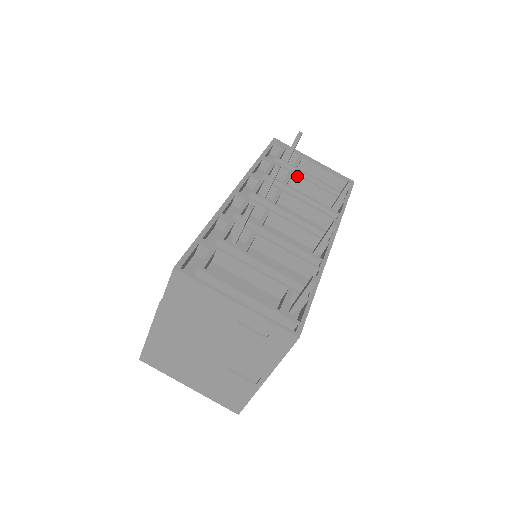
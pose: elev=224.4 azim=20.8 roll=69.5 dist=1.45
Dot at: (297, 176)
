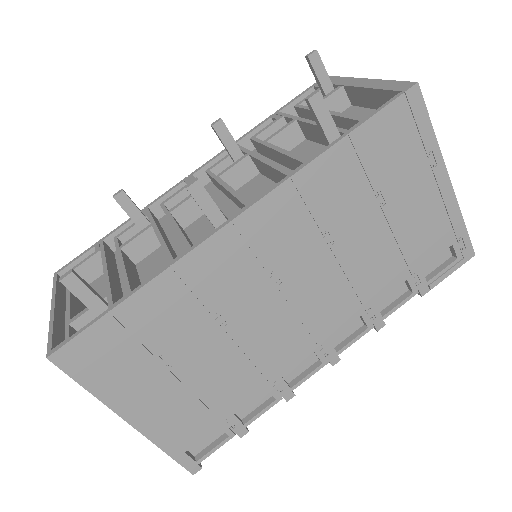
Dot at: (300, 121)
